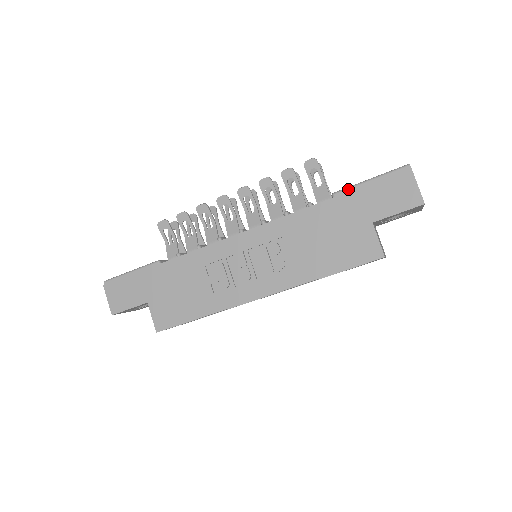
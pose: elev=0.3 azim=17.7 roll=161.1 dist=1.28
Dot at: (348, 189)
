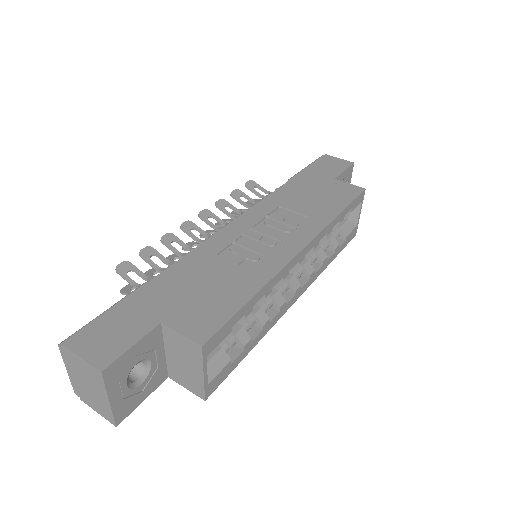
Dot at: (297, 174)
